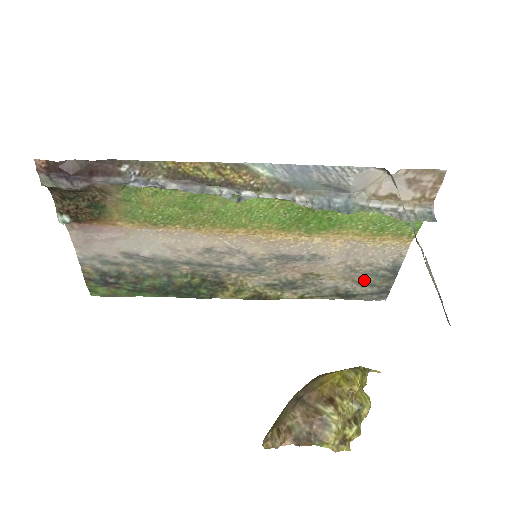
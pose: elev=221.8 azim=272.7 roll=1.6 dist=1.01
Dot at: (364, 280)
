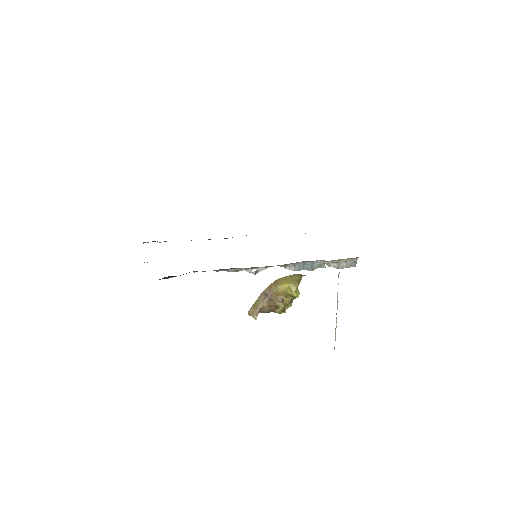
Dot at: occluded
